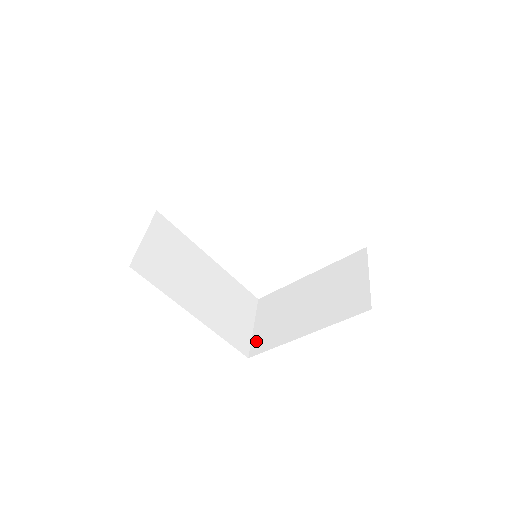
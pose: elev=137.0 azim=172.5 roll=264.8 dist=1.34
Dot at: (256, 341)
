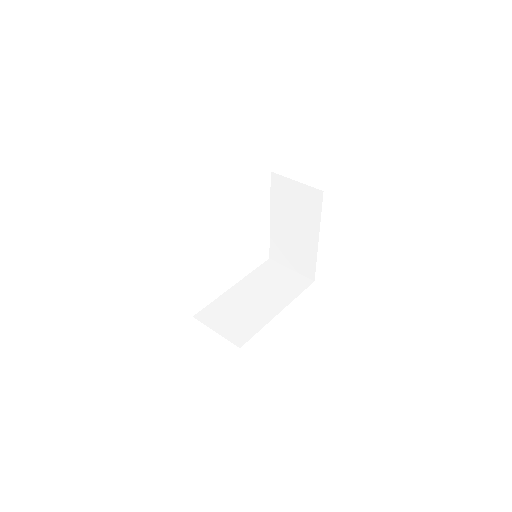
Dot at: (304, 272)
